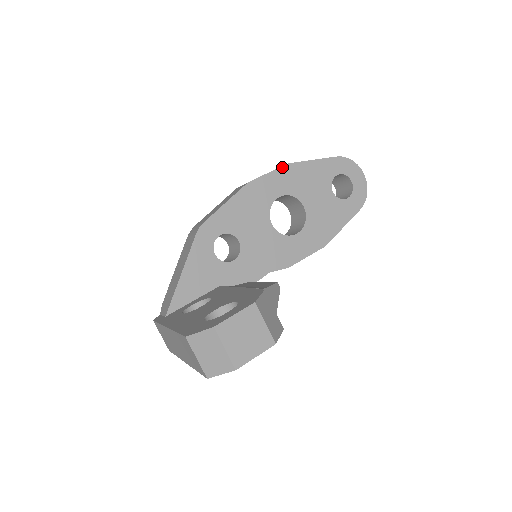
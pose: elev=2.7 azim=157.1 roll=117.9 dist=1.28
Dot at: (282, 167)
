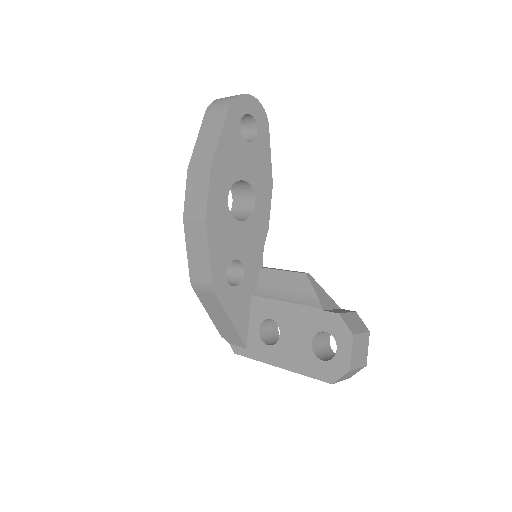
Dot at: (210, 176)
